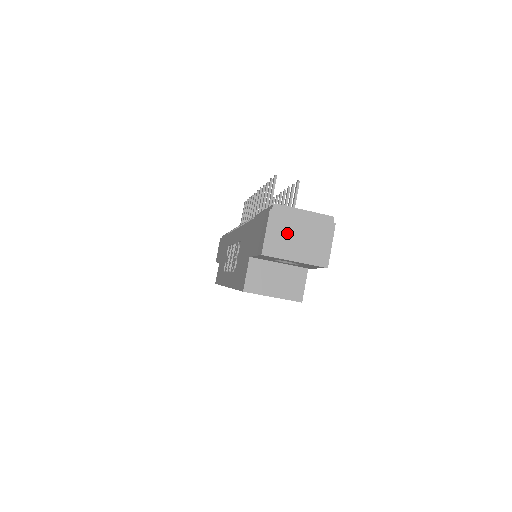
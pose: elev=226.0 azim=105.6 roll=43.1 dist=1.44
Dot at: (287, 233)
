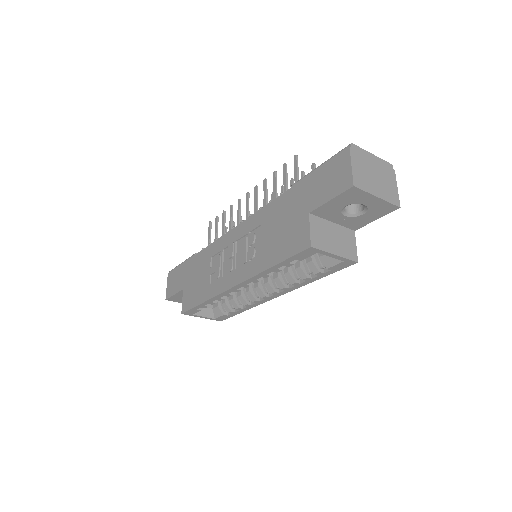
Dot at: (366, 171)
